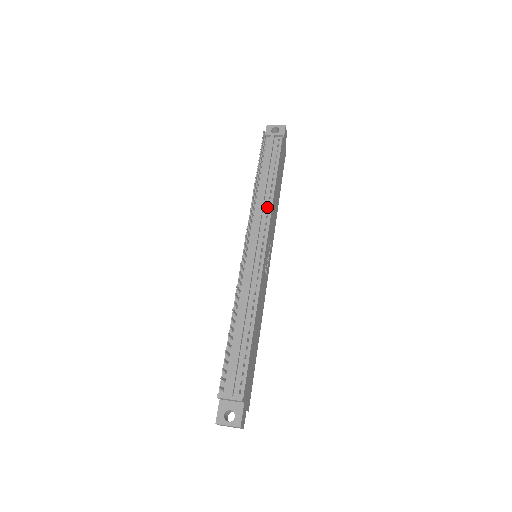
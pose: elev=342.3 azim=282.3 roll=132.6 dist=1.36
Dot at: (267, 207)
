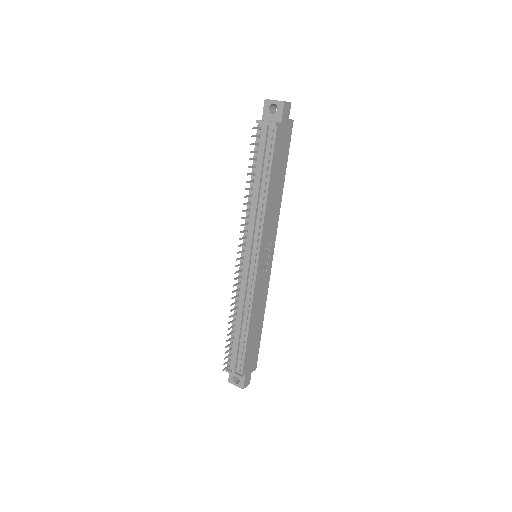
Dot at: (260, 216)
